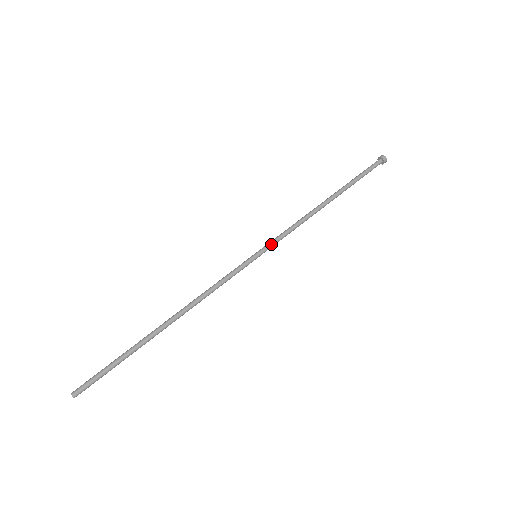
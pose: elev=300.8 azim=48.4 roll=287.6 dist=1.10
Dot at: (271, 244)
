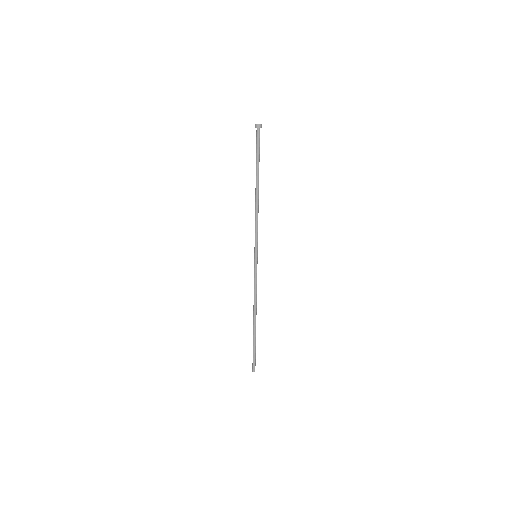
Dot at: (255, 244)
